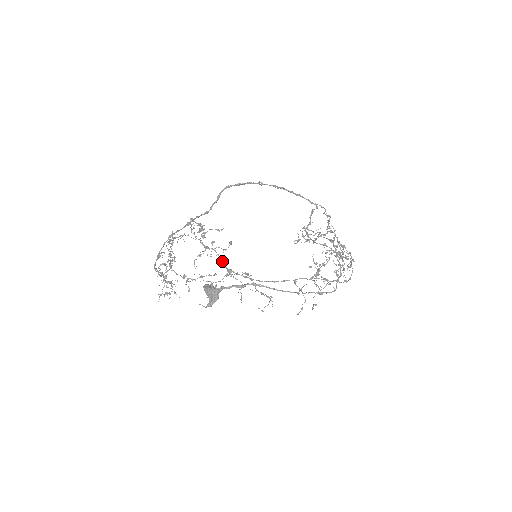
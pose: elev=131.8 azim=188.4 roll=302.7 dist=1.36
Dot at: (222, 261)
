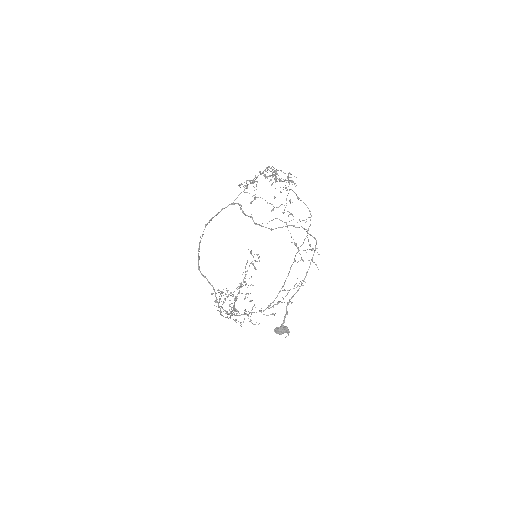
Dot at: occluded
